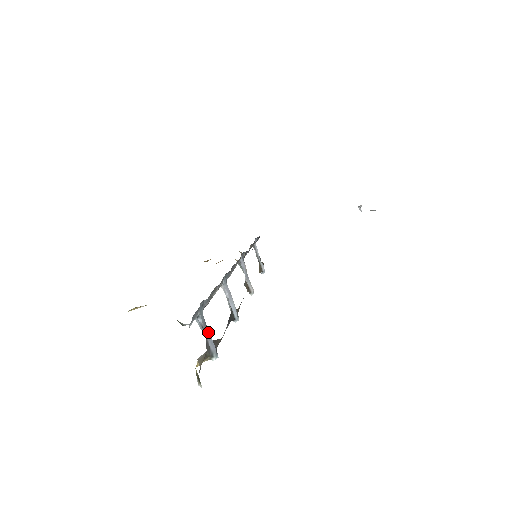
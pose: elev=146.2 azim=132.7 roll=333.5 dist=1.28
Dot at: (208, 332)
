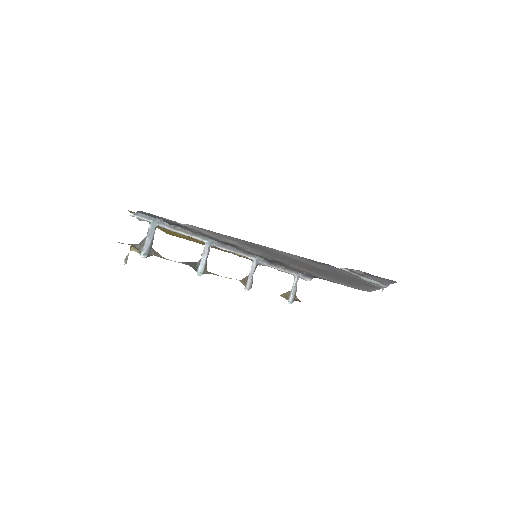
Dot at: (151, 238)
